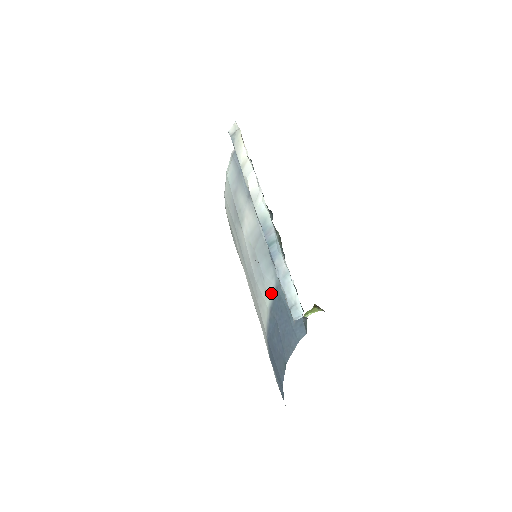
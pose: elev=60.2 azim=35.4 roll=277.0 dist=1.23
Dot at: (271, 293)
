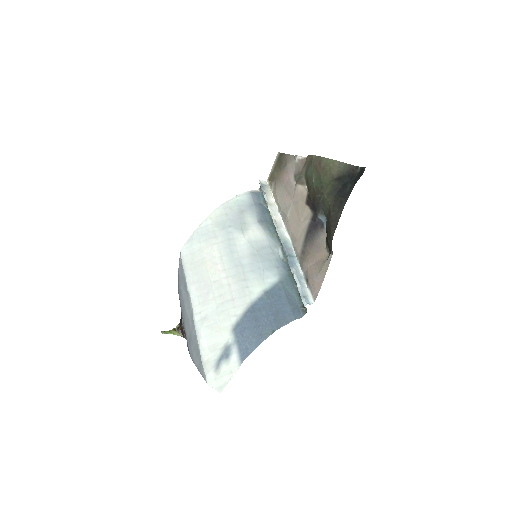
Dot at: (271, 283)
